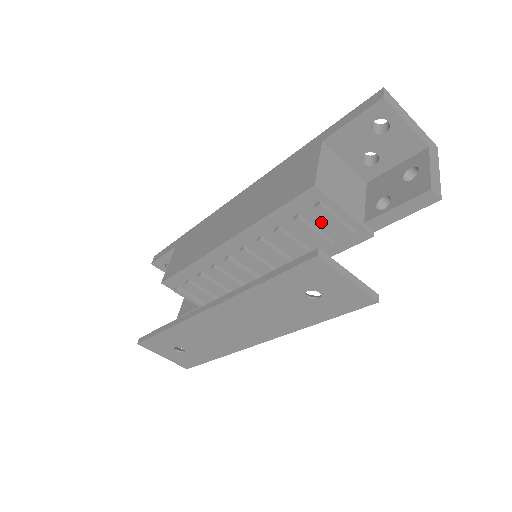
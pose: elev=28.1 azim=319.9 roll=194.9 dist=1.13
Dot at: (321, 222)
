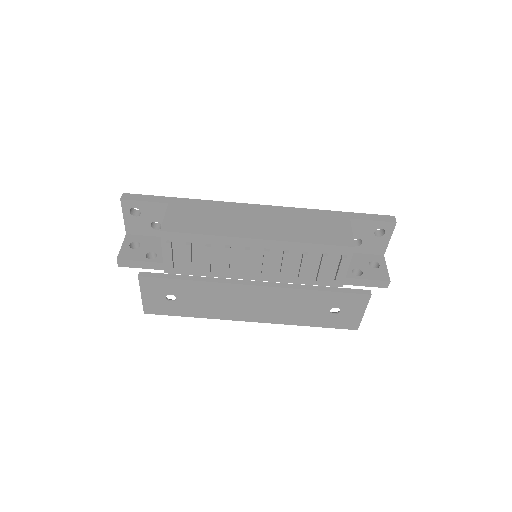
Dot at: (330, 265)
